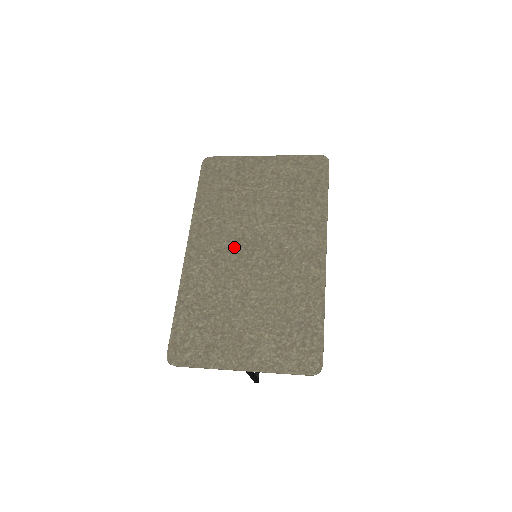
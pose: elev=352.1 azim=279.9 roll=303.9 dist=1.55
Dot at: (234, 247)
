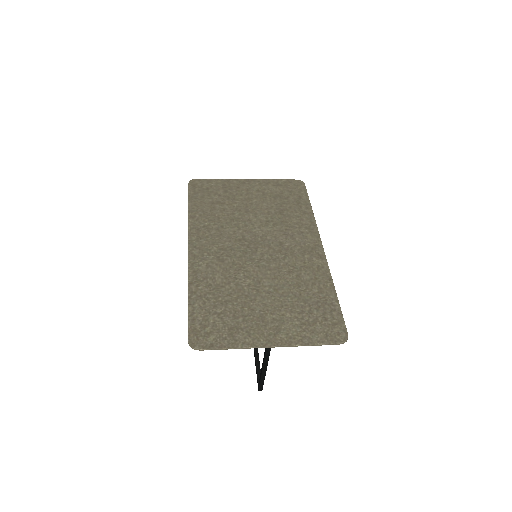
Dot at: (237, 246)
